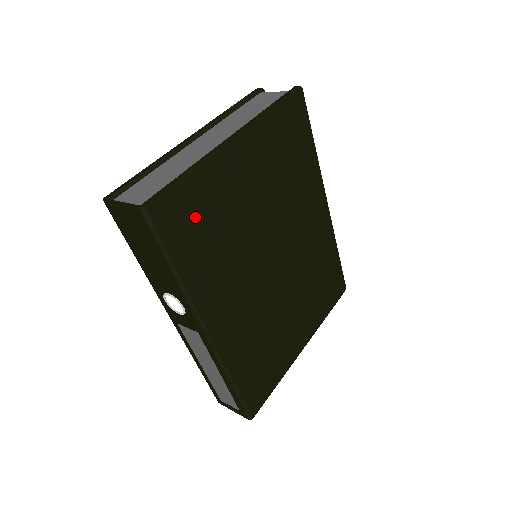
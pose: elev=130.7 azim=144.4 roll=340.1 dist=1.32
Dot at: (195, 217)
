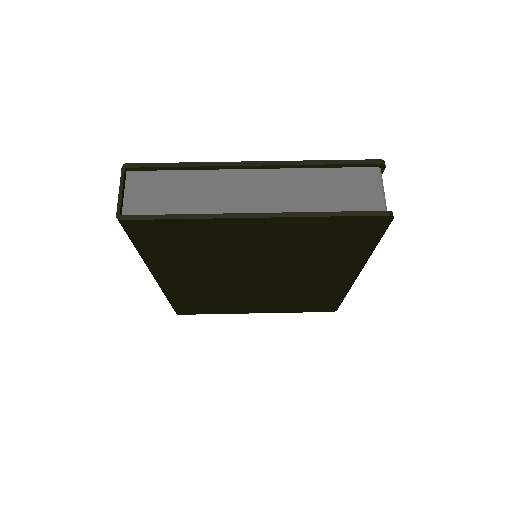
Dot at: (175, 238)
